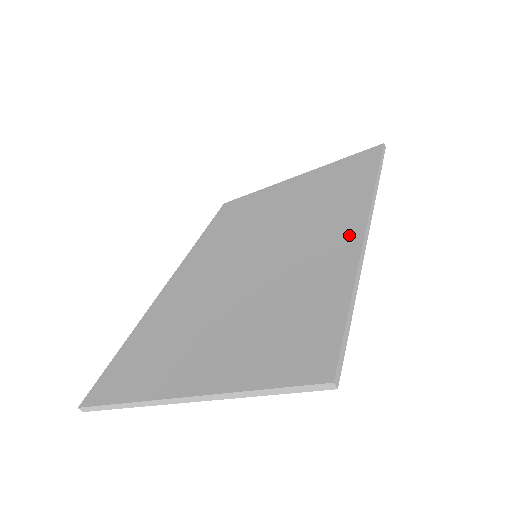
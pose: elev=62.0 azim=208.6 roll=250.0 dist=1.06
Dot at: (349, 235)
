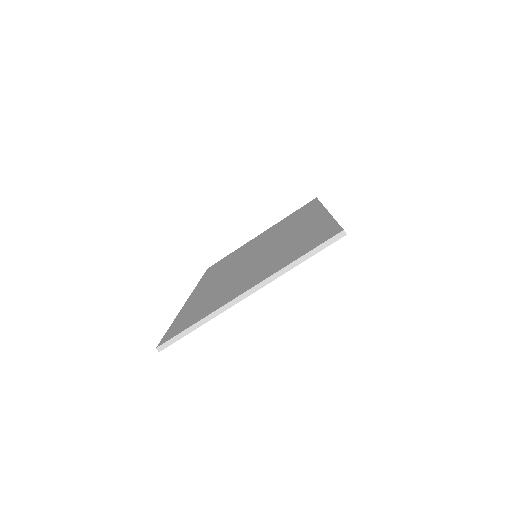
Dot at: (318, 216)
